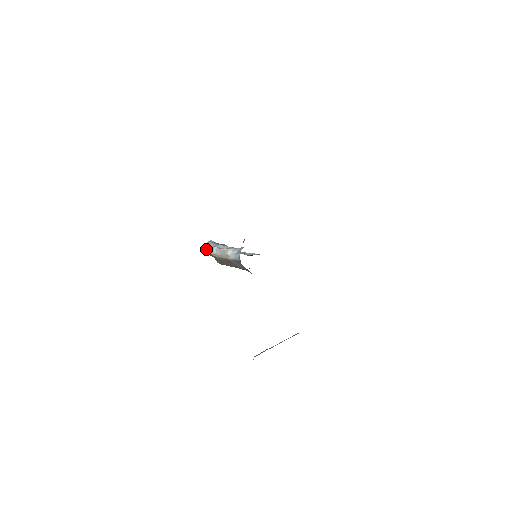
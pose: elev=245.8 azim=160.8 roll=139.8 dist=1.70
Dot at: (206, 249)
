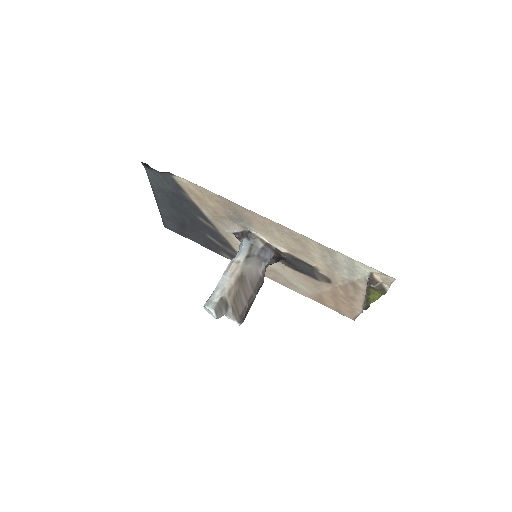
Dot at: (210, 303)
